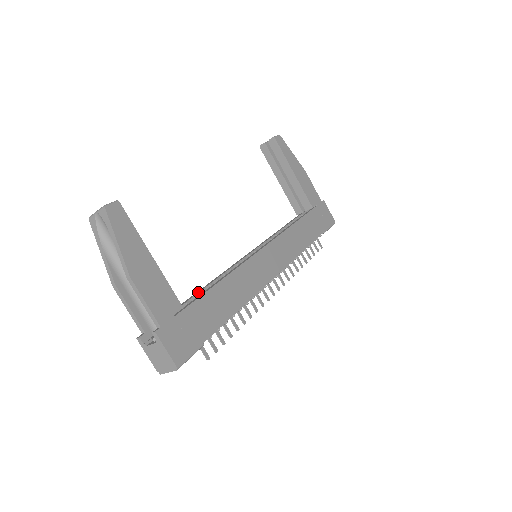
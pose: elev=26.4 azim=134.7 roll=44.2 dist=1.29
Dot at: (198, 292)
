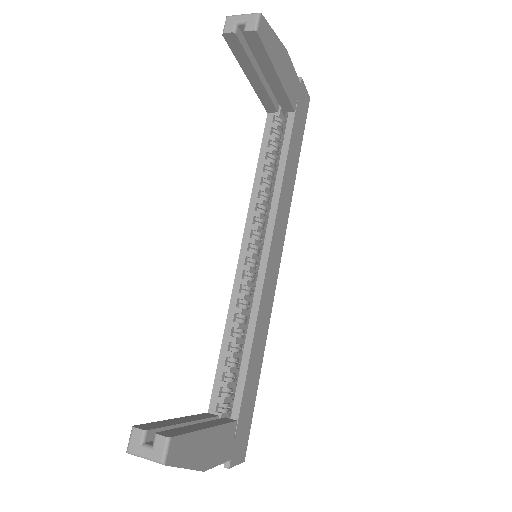
Dot at: (224, 362)
